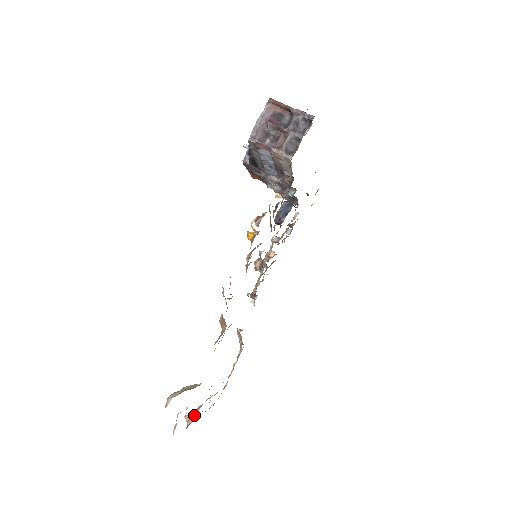
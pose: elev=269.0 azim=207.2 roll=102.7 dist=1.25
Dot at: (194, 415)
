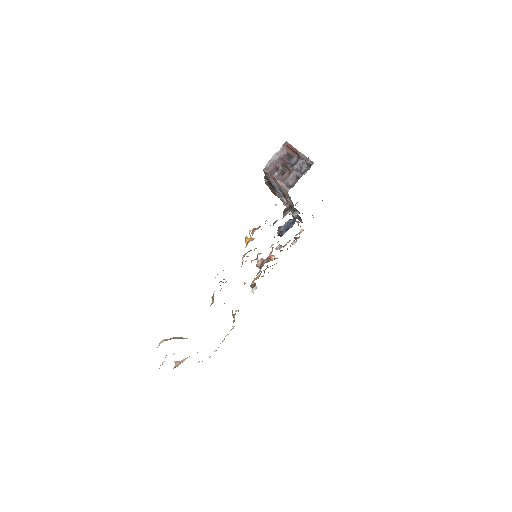
Dot at: (181, 362)
